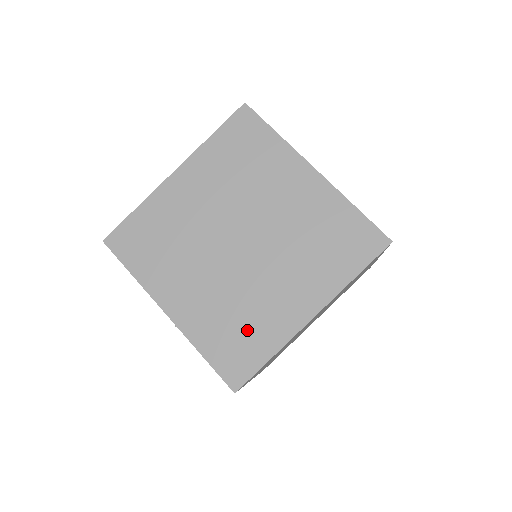
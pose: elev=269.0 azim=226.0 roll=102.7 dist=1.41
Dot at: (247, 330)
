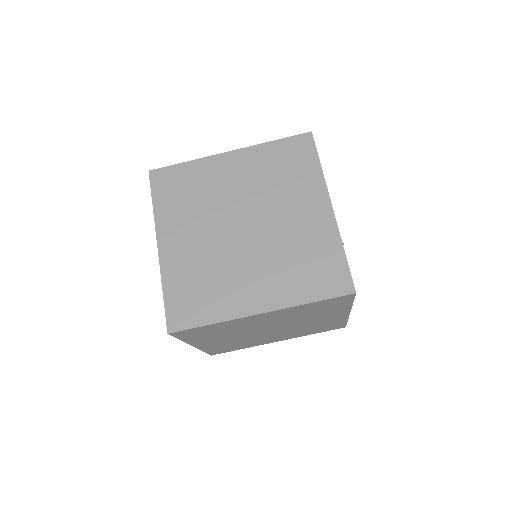
Dot at: (207, 293)
